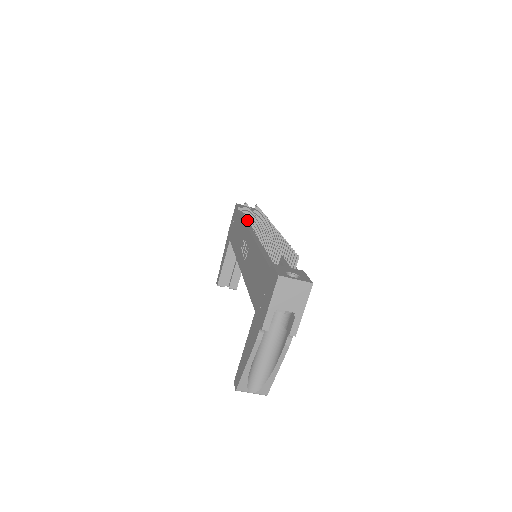
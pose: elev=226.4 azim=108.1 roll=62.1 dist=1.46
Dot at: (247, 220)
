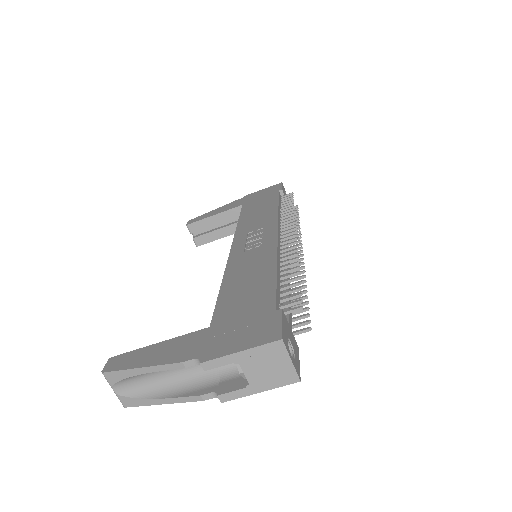
Dot at: (281, 212)
